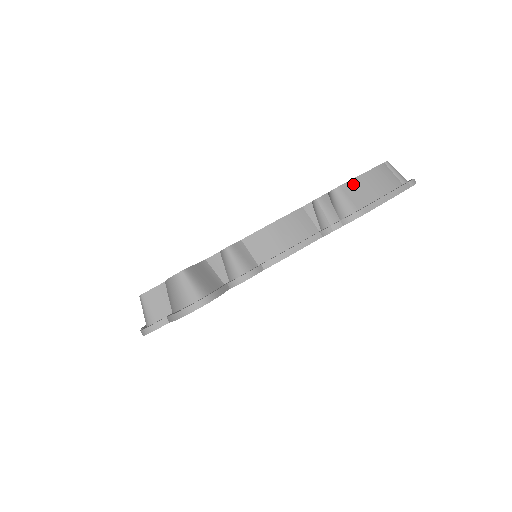
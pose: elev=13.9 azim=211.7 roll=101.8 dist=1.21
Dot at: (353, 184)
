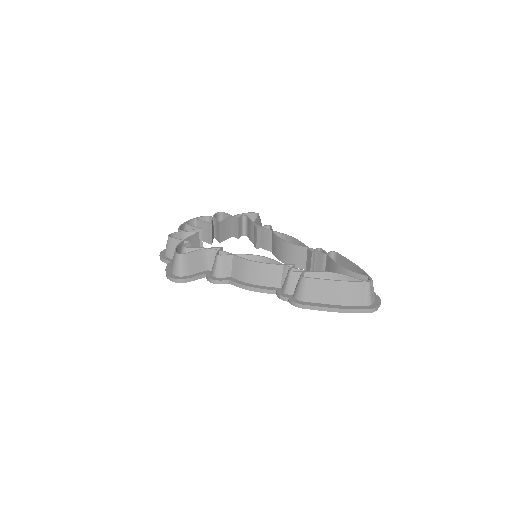
Dot at: (319, 283)
